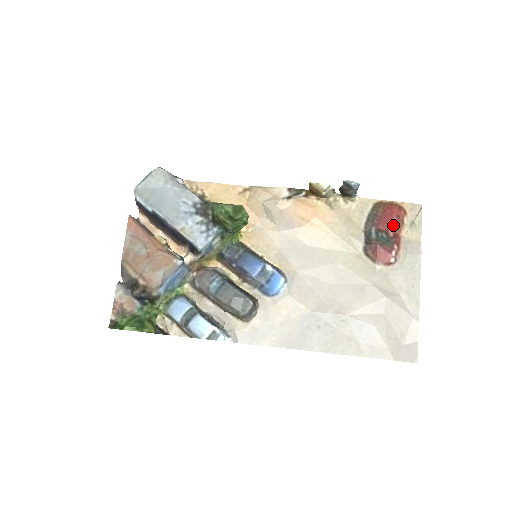
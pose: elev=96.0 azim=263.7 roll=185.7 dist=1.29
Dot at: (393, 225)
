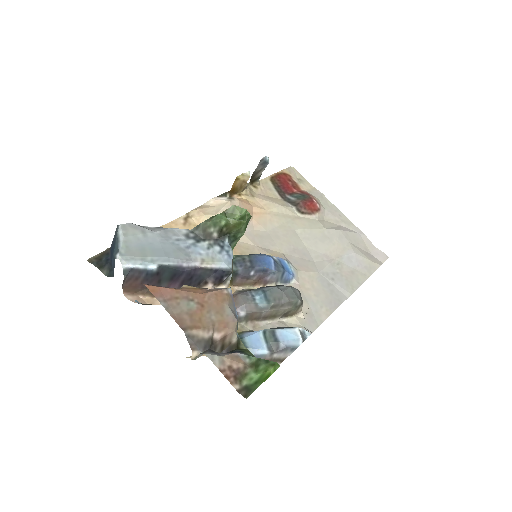
Dot at: (293, 187)
